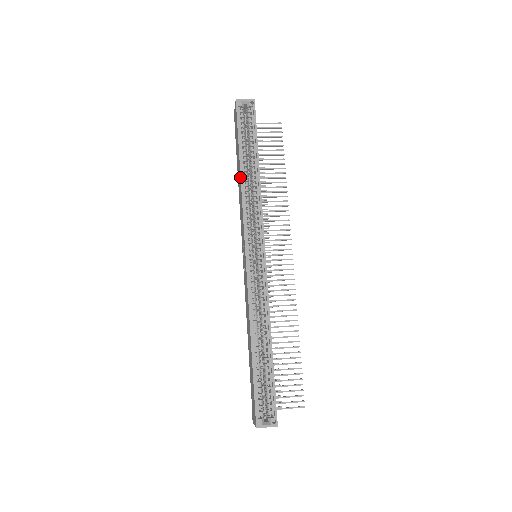
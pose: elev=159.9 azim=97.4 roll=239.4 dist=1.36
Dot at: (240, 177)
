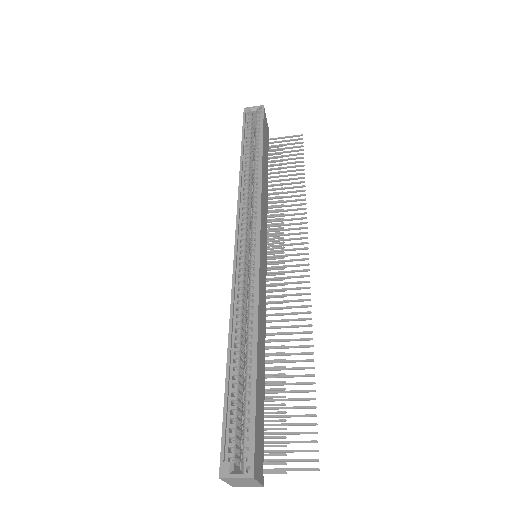
Dot at: (239, 171)
